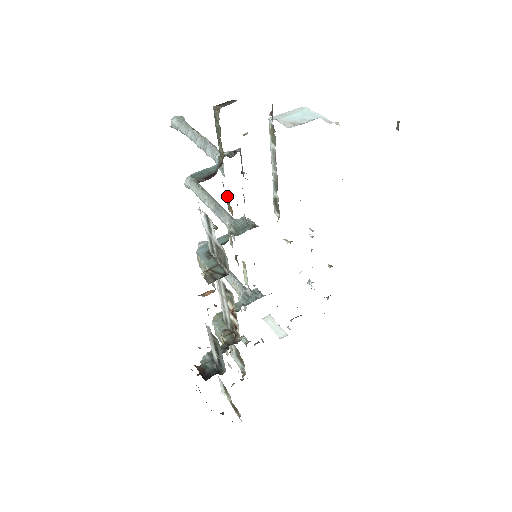
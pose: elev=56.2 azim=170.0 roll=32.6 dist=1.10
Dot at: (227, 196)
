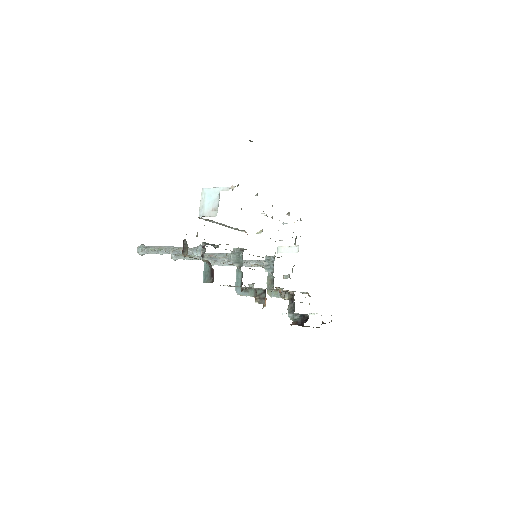
Dot at: occluded
